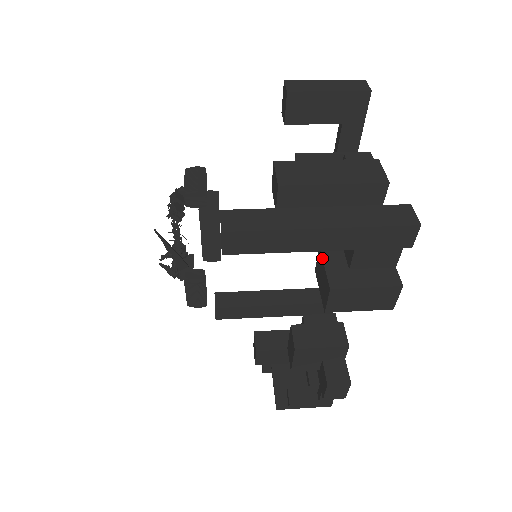
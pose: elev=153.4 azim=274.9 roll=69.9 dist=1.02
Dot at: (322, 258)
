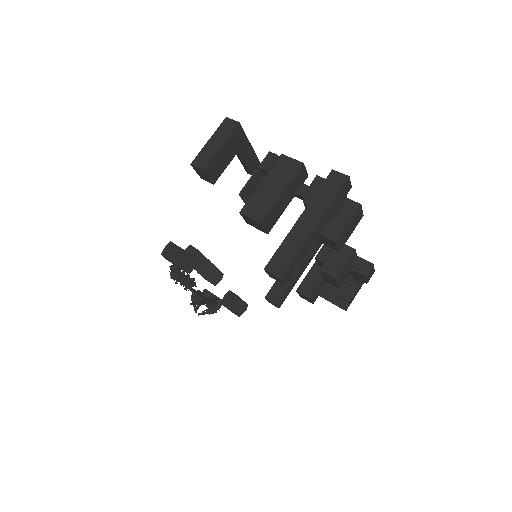
Dot at: occluded
